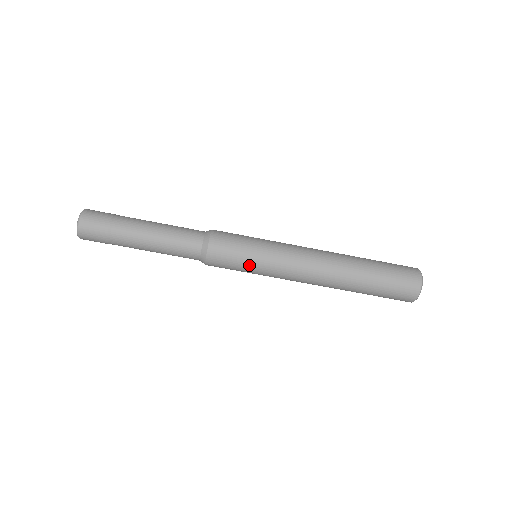
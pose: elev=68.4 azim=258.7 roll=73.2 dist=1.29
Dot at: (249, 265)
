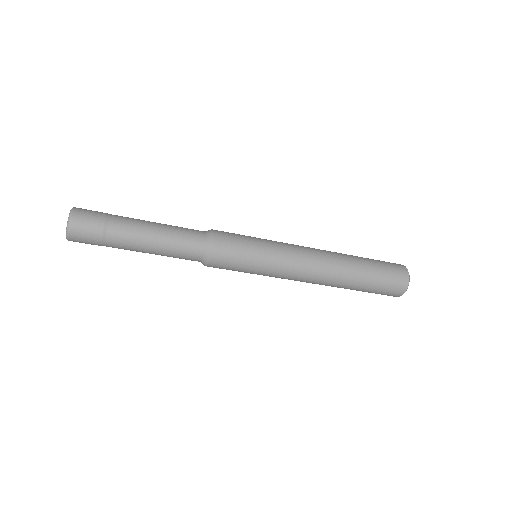
Dot at: occluded
